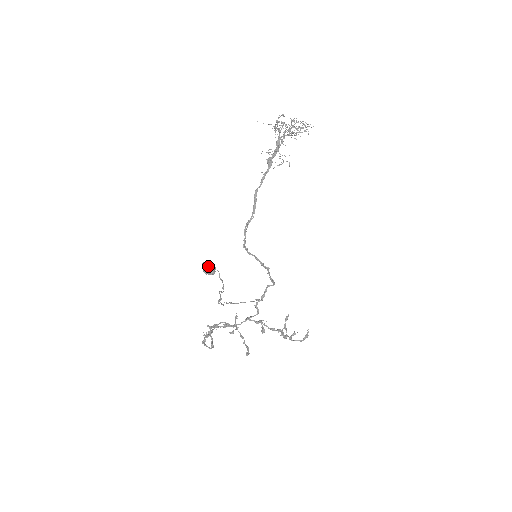
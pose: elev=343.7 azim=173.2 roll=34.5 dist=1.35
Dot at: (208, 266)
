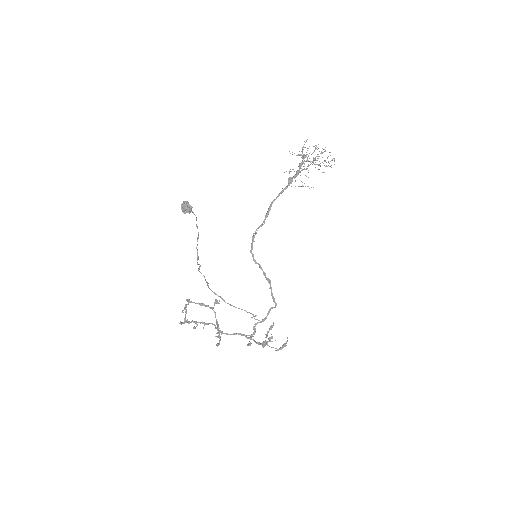
Dot at: (185, 202)
